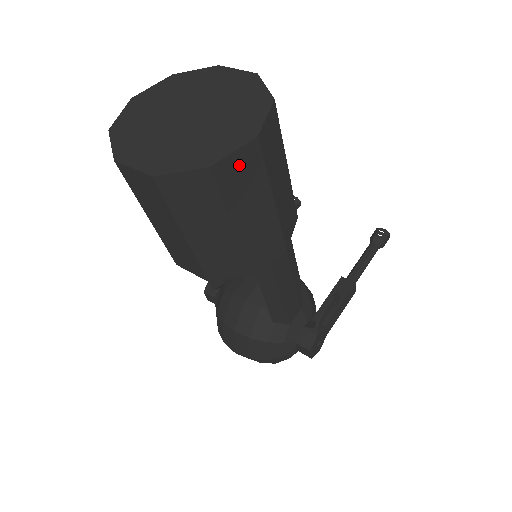
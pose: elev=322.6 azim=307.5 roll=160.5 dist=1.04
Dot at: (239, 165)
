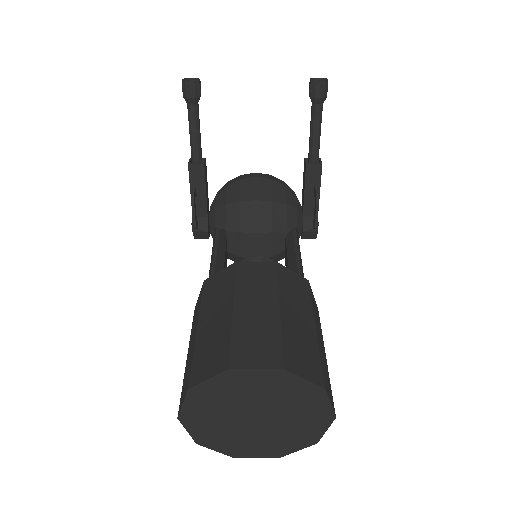
Dot at: occluded
